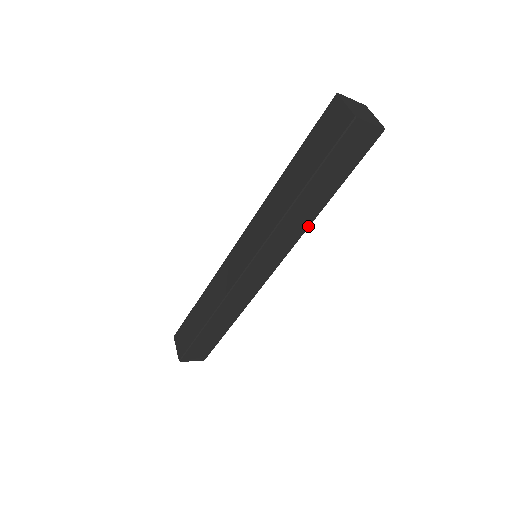
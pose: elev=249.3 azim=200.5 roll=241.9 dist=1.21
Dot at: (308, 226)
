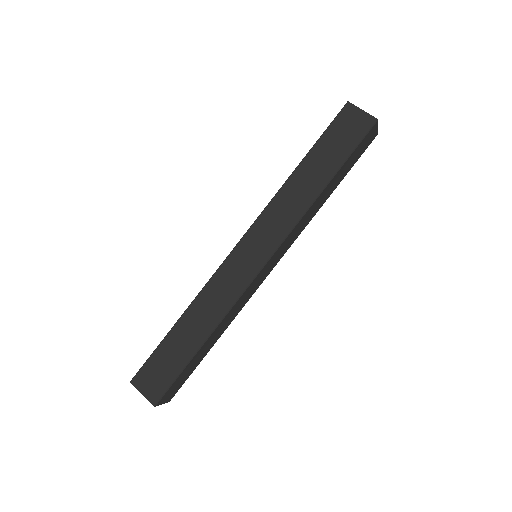
Dot at: (311, 219)
